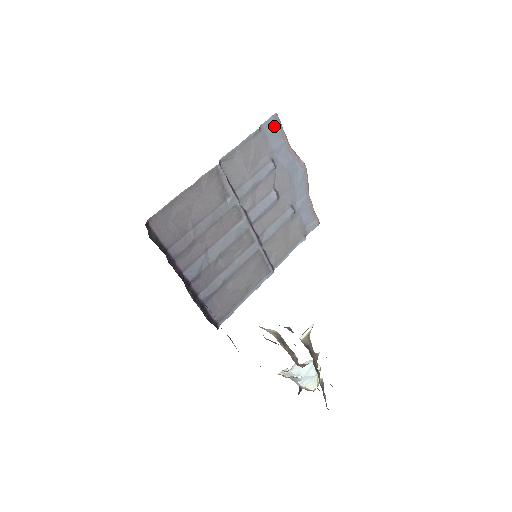
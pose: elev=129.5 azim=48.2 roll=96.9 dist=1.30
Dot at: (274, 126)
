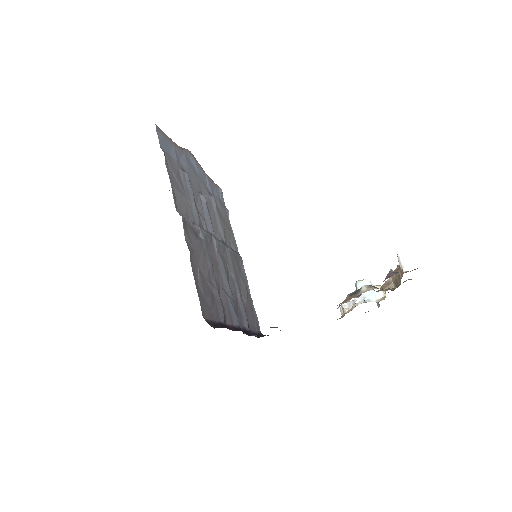
Dot at: (163, 139)
